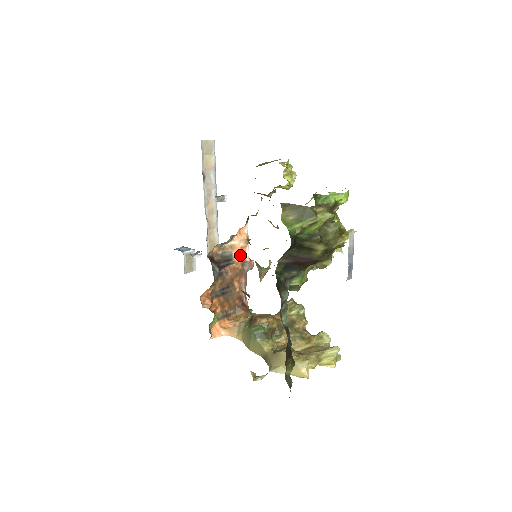
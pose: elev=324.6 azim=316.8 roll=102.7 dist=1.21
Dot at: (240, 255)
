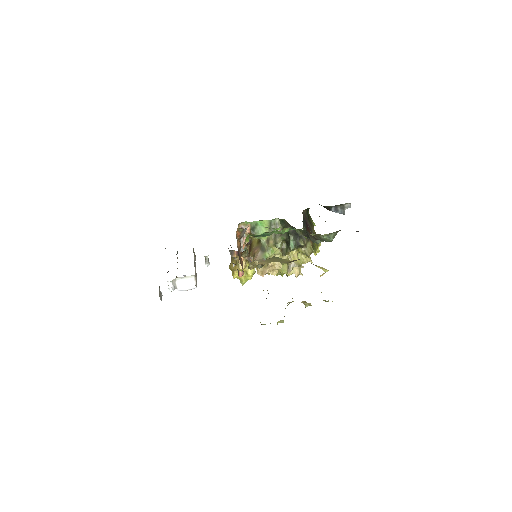
Dot at: occluded
